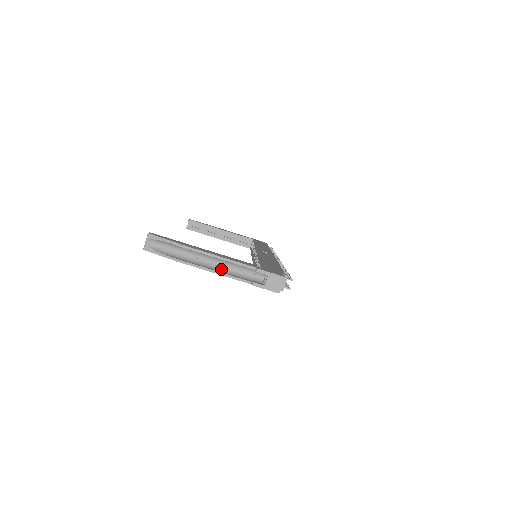
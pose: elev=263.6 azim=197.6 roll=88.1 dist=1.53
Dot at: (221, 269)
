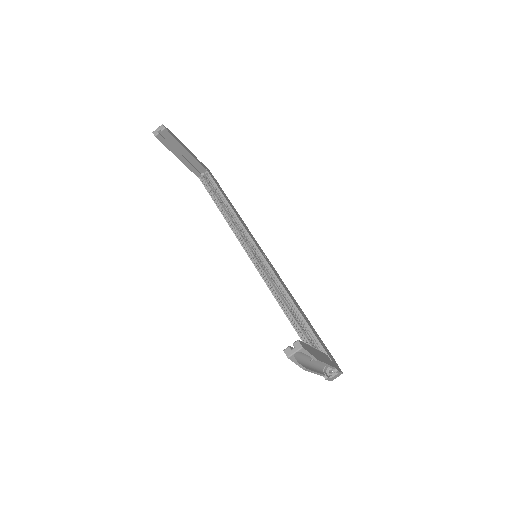
Dot at: (316, 366)
